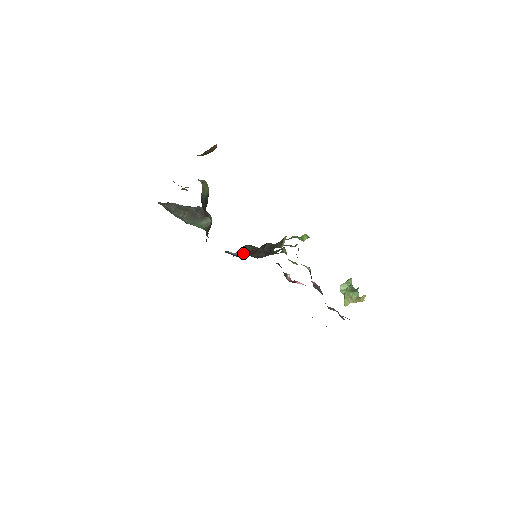
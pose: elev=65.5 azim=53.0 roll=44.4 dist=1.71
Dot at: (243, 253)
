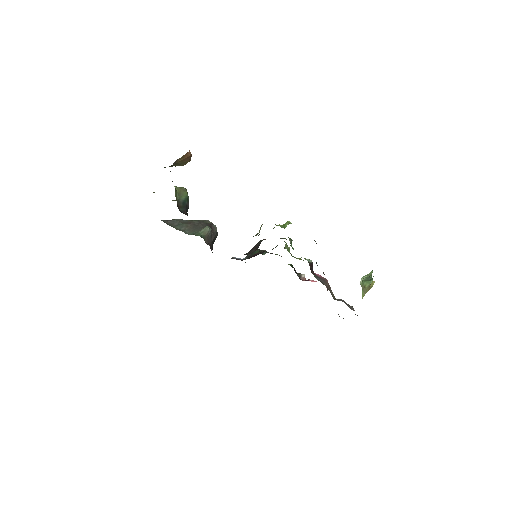
Dot at: (249, 257)
